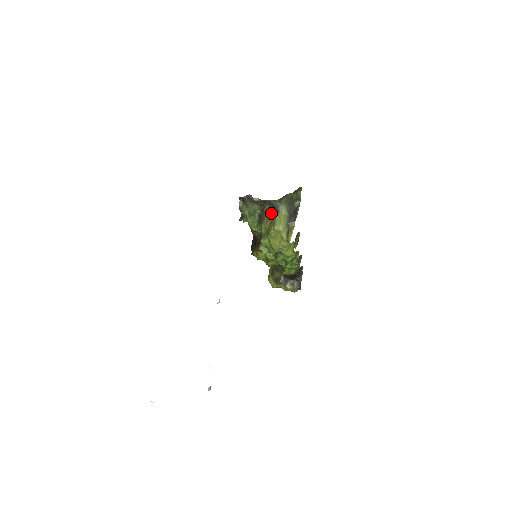
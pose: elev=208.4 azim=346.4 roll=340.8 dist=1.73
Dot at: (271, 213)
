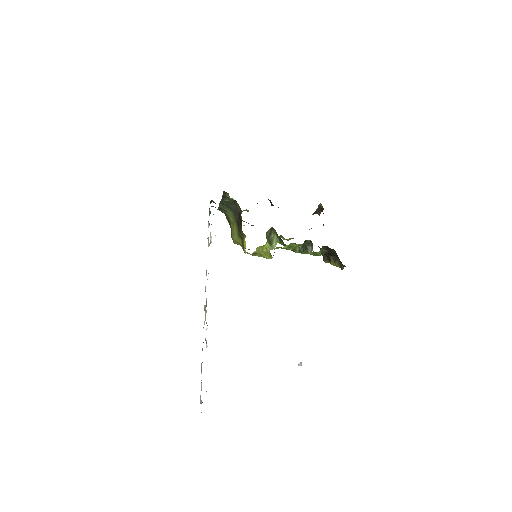
Dot at: (227, 220)
